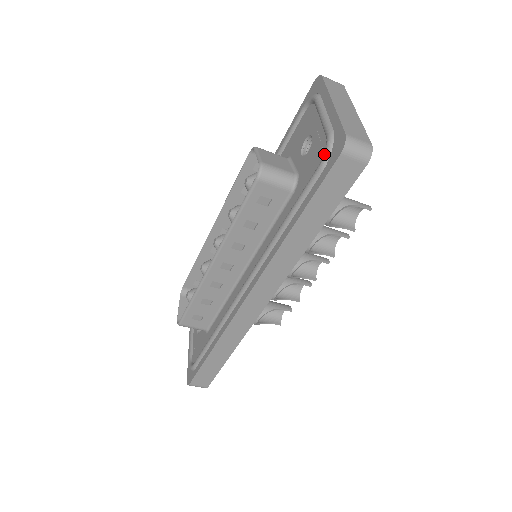
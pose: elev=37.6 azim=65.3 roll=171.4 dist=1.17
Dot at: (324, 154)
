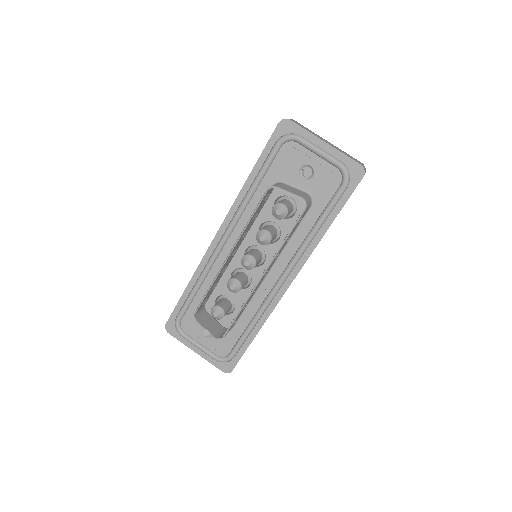
Dot at: (346, 179)
